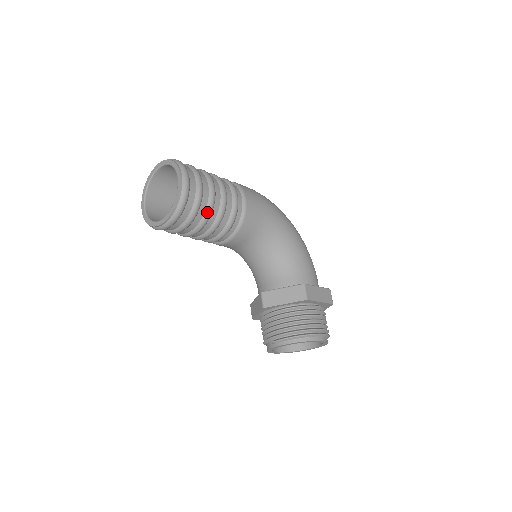
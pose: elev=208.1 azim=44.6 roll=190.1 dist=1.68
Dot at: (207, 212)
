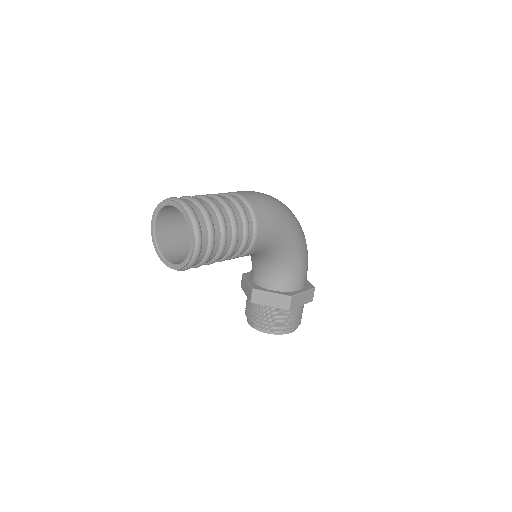
Dot at: (215, 260)
